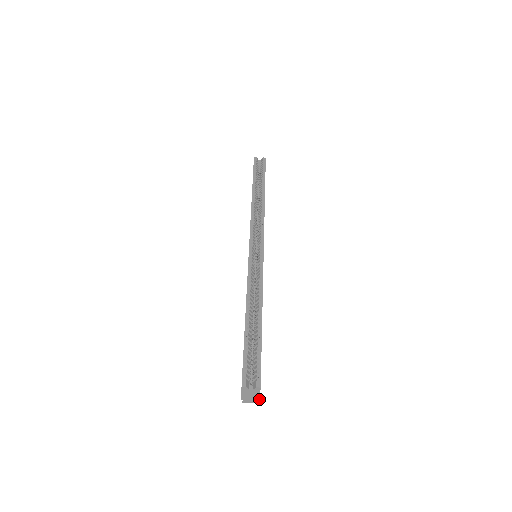
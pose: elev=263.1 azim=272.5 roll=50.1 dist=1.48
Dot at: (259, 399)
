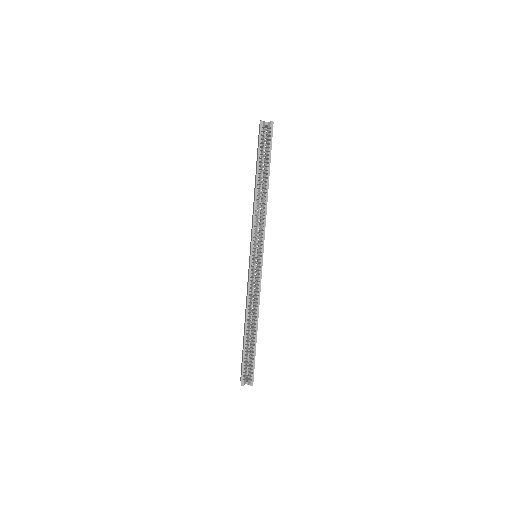
Dot at: occluded
